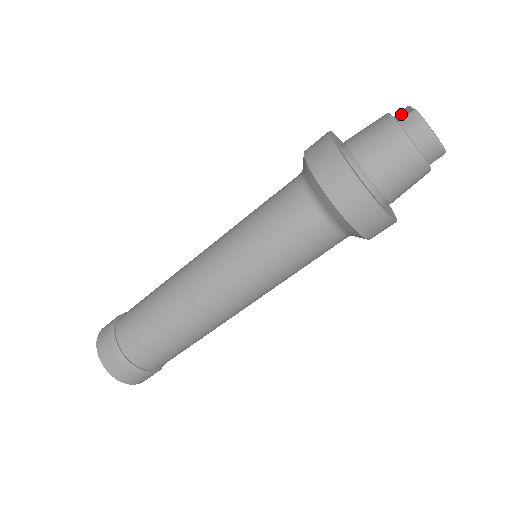
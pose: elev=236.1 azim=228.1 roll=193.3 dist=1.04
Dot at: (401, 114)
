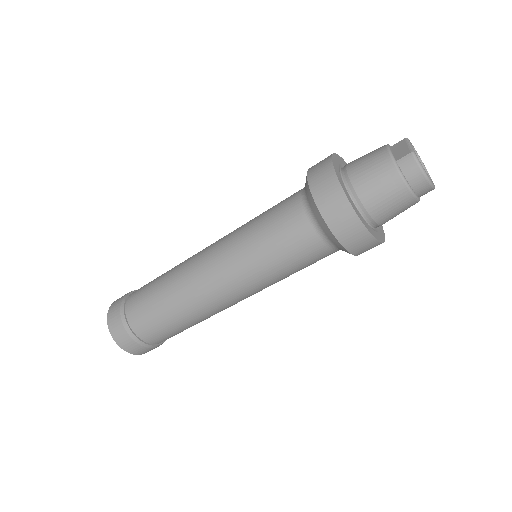
Dot at: (399, 149)
